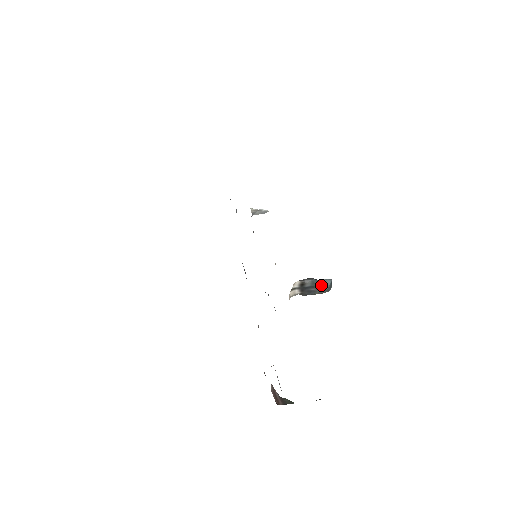
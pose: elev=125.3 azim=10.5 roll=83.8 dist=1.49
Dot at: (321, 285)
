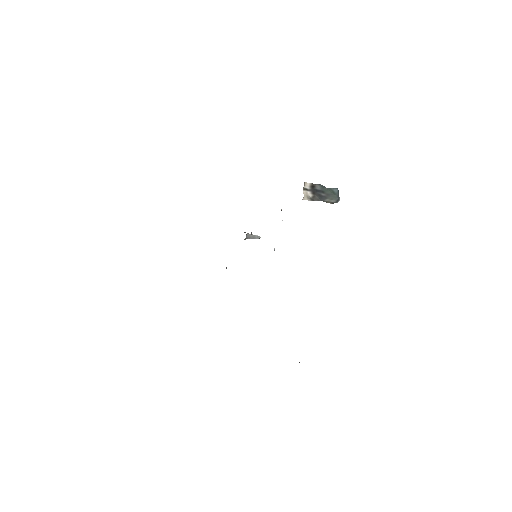
Dot at: (330, 191)
